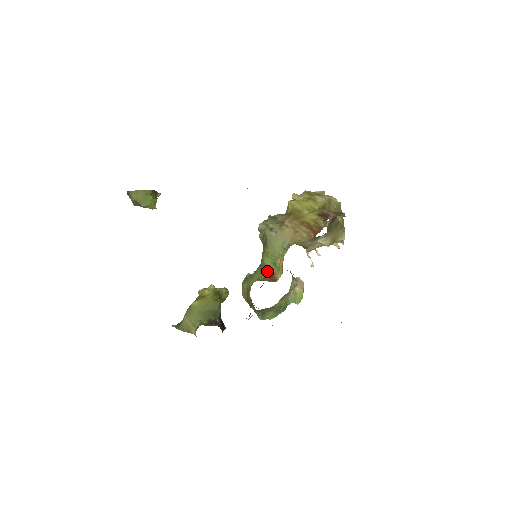
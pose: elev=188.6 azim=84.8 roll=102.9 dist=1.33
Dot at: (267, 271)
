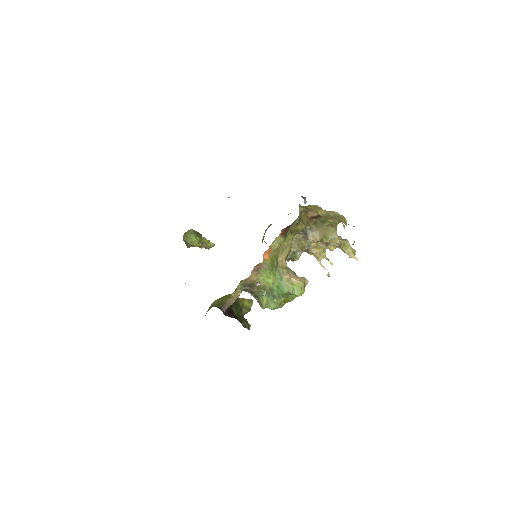
Dot at: occluded
